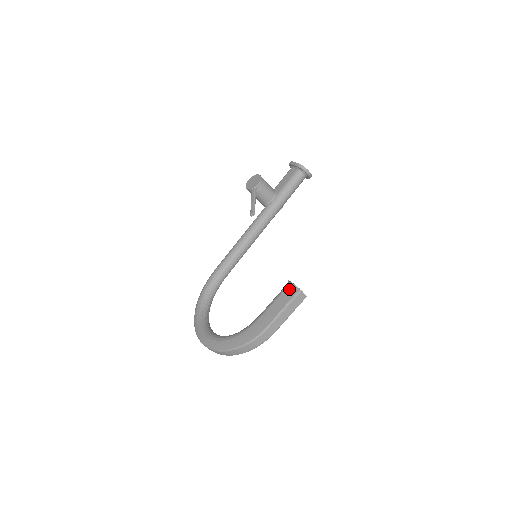
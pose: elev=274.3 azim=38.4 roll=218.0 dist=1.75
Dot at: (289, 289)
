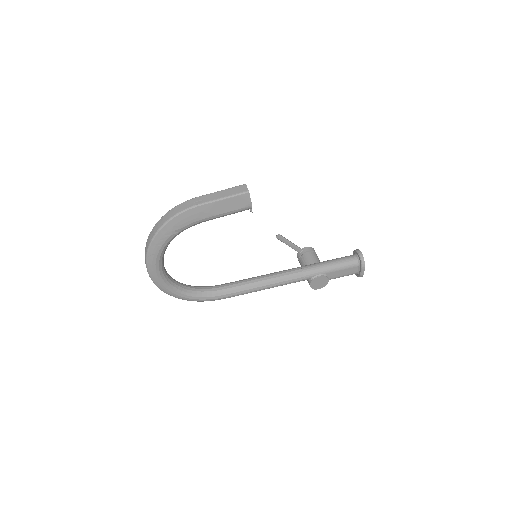
Dot at: occluded
